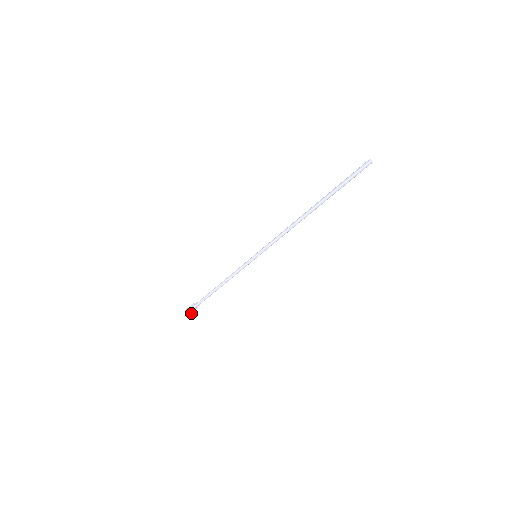
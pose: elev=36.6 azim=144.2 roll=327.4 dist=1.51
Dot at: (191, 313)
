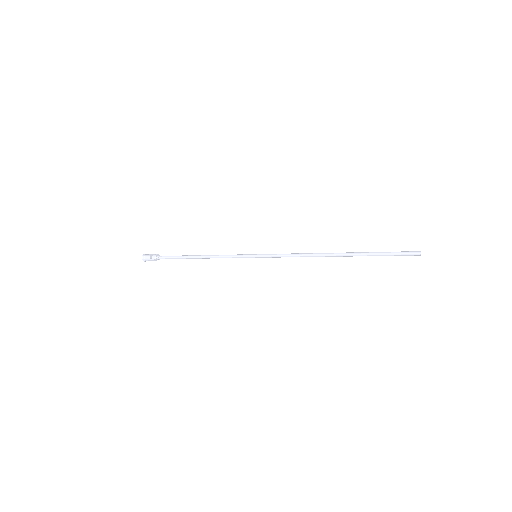
Dot at: occluded
